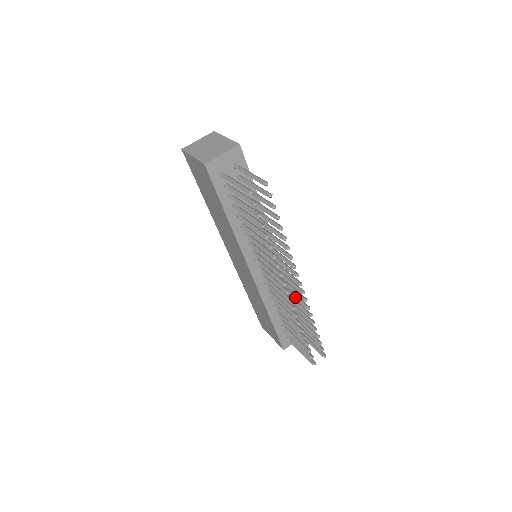
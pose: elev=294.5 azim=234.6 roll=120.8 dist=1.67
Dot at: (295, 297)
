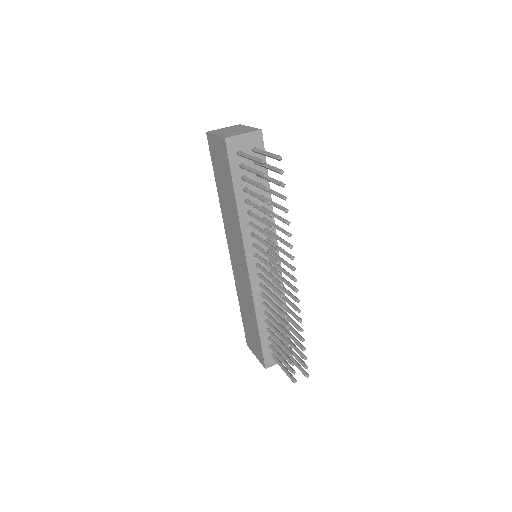
Dot at: (288, 300)
